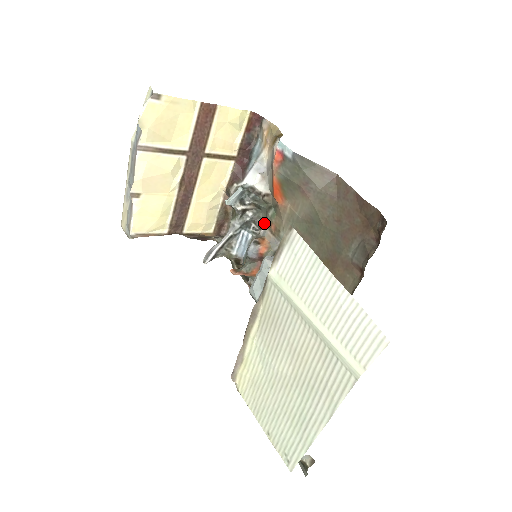
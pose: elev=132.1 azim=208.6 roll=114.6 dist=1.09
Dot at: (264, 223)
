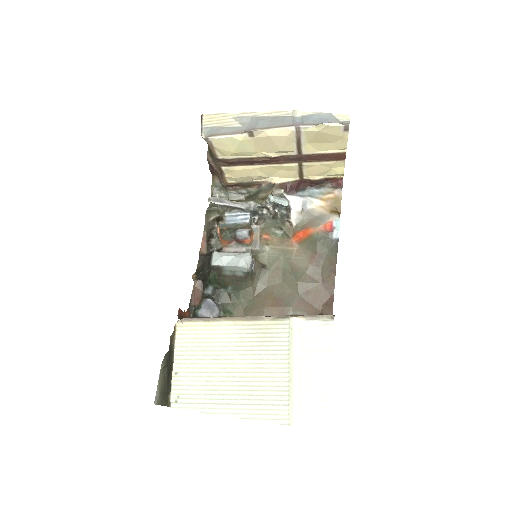
Dot at: (262, 225)
